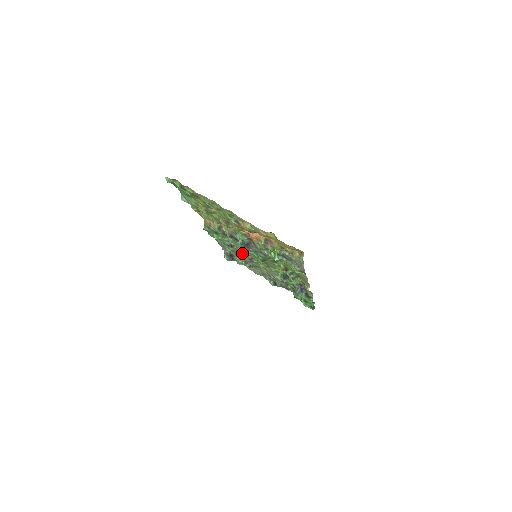
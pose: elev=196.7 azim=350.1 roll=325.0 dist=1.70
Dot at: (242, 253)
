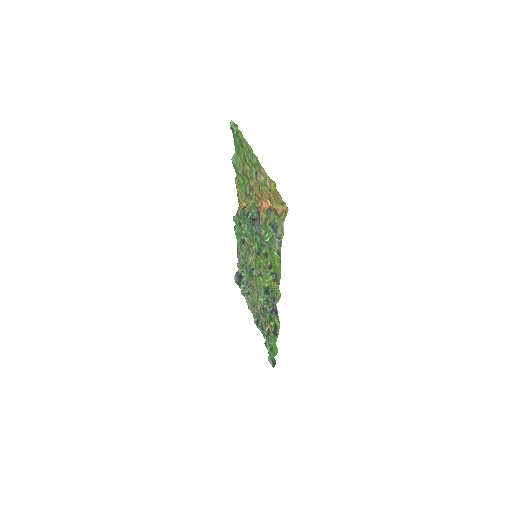
Dot at: (248, 259)
